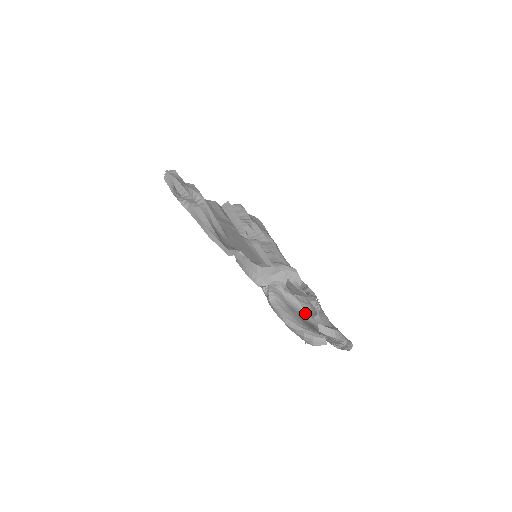
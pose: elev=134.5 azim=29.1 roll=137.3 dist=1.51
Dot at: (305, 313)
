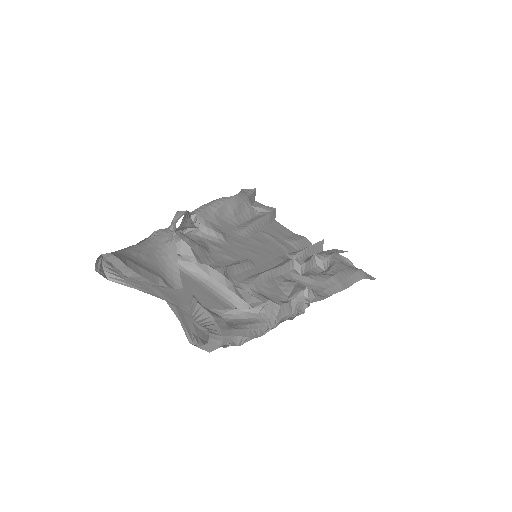
Dot at: (176, 268)
